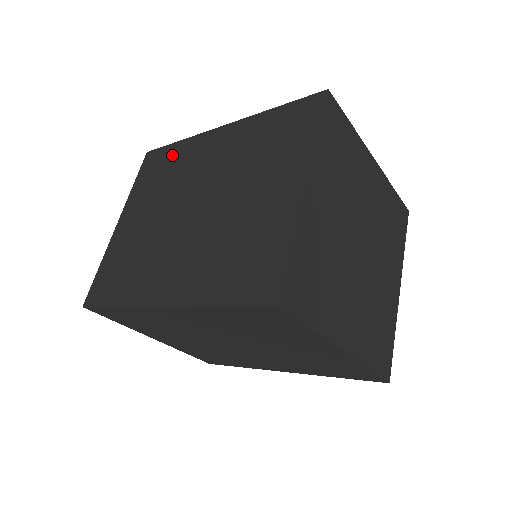
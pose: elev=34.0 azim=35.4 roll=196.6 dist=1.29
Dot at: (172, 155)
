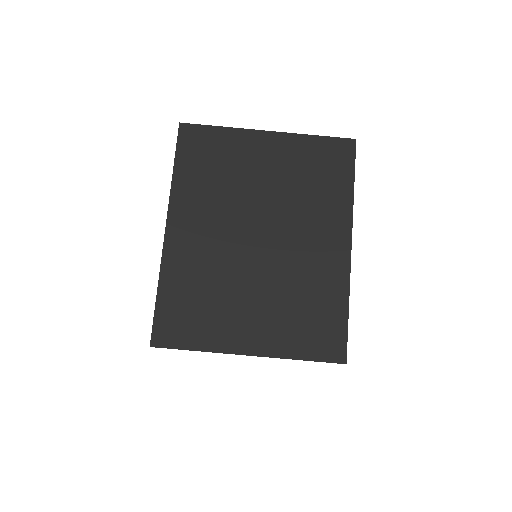
Dot at: occluded
